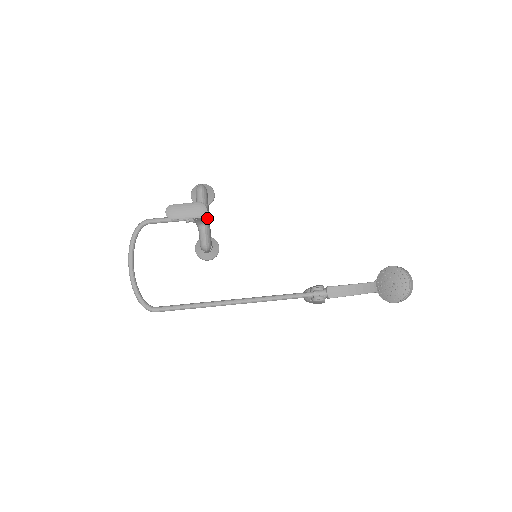
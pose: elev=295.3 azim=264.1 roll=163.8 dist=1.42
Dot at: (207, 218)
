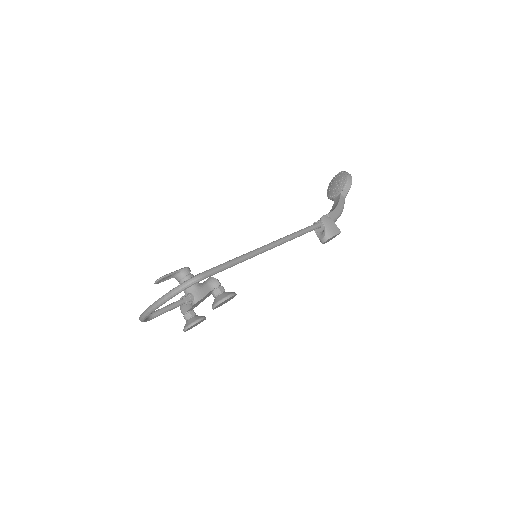
Dot at: occluded
